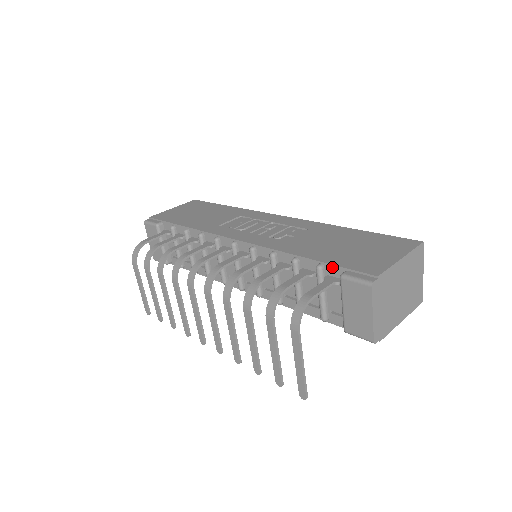
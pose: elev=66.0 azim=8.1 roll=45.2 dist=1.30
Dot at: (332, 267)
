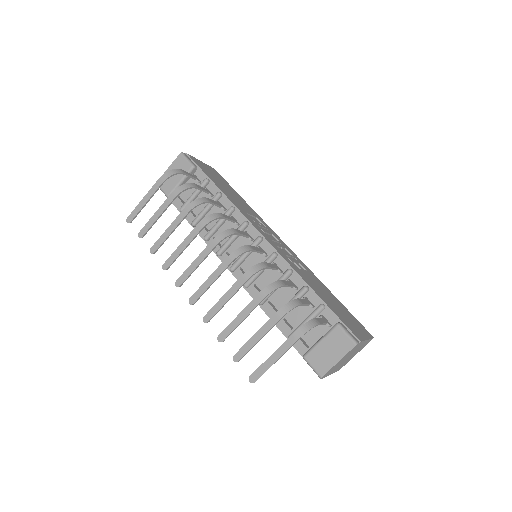
Dot at: (332, 313)
